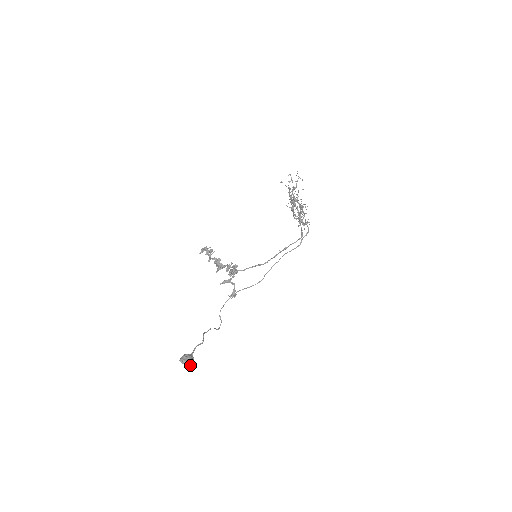
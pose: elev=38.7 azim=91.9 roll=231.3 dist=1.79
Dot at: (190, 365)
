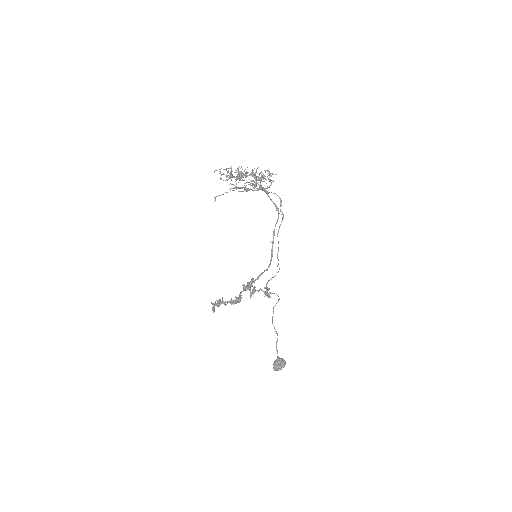
Dot at: (284, 366)
